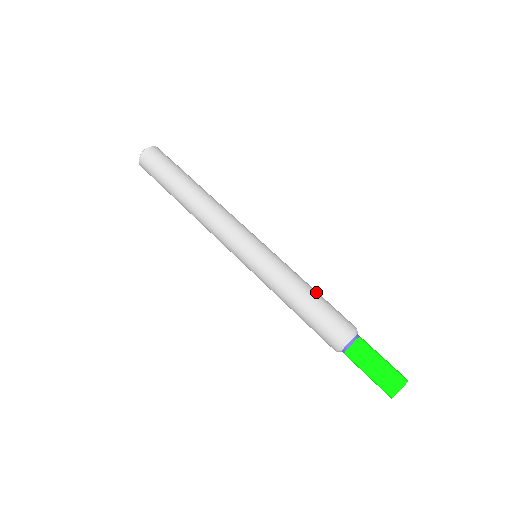
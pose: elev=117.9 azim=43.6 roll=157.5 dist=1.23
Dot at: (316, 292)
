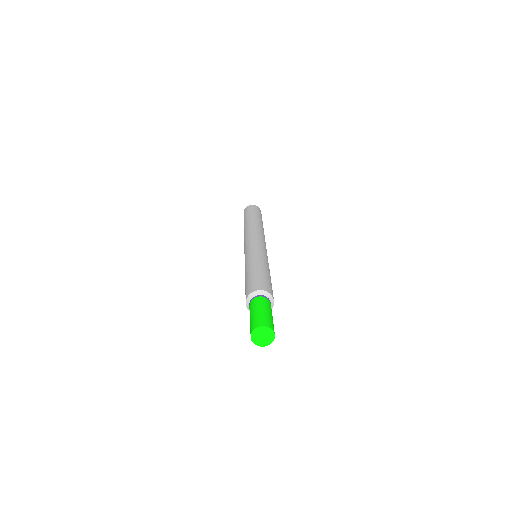
Dot at: occluded
